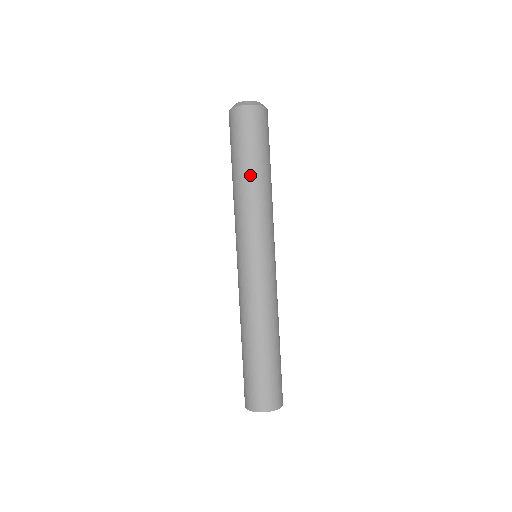
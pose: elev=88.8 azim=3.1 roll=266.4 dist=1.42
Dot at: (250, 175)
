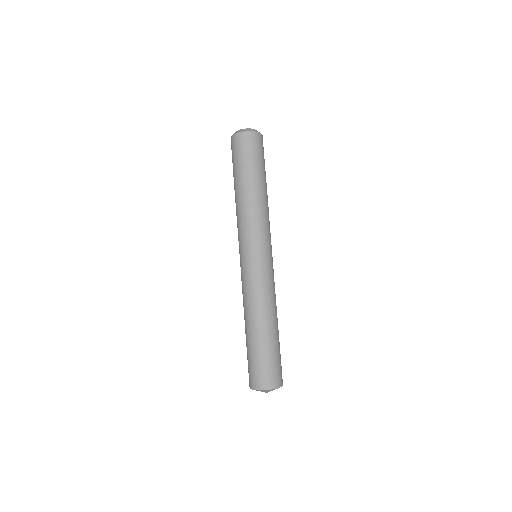
Dot at: (236, 191)
